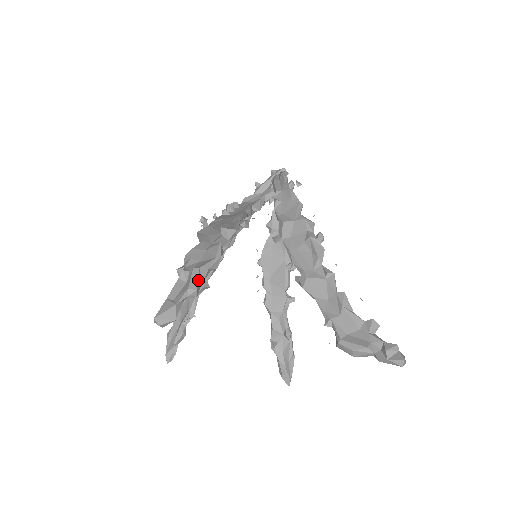
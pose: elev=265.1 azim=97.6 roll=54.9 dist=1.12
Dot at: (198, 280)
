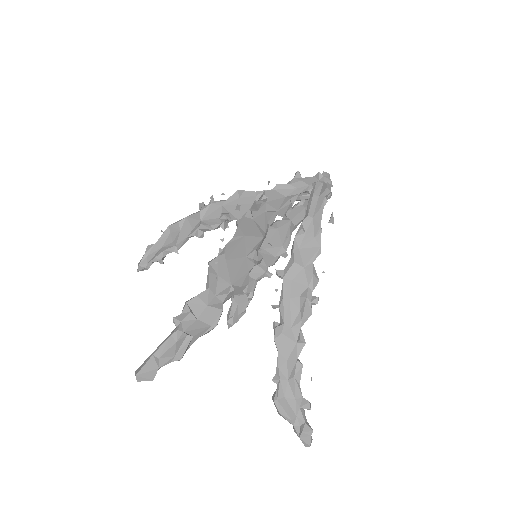
Dot at: (187, 349)
